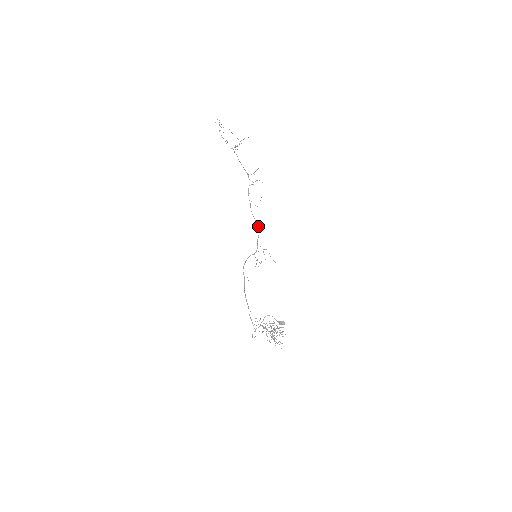
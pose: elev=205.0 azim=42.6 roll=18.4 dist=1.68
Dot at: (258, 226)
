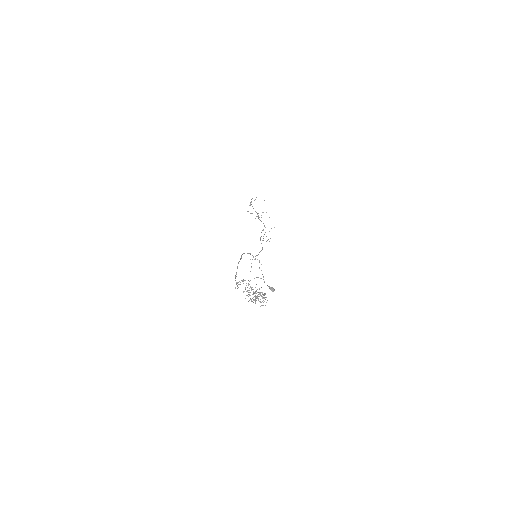
Dot at: occluded
